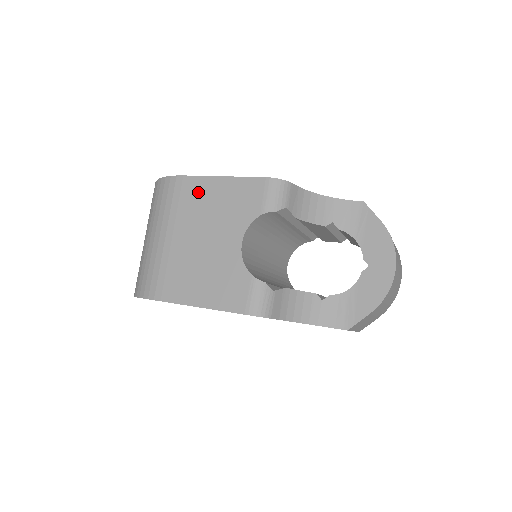
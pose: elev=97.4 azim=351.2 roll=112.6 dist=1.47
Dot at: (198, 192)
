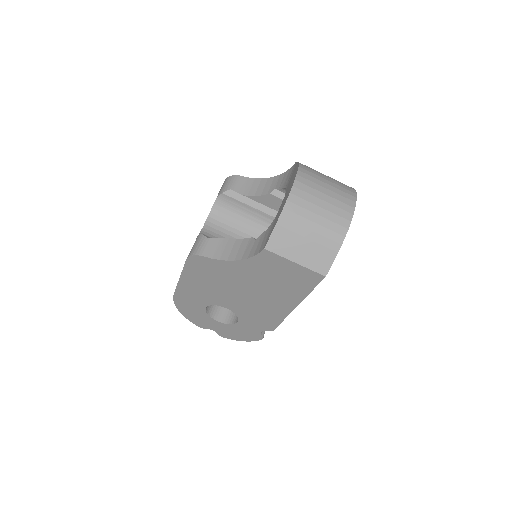
Dot at: occluded
